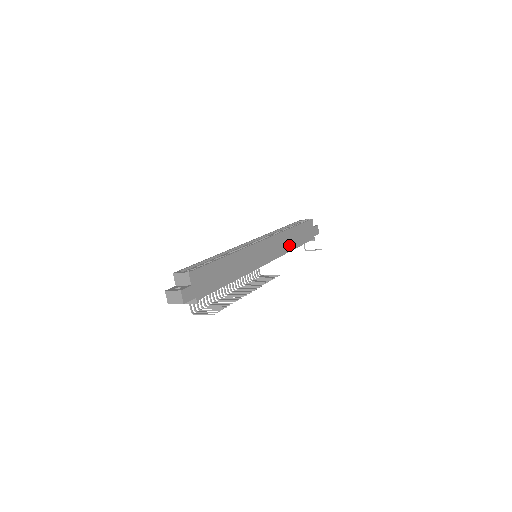
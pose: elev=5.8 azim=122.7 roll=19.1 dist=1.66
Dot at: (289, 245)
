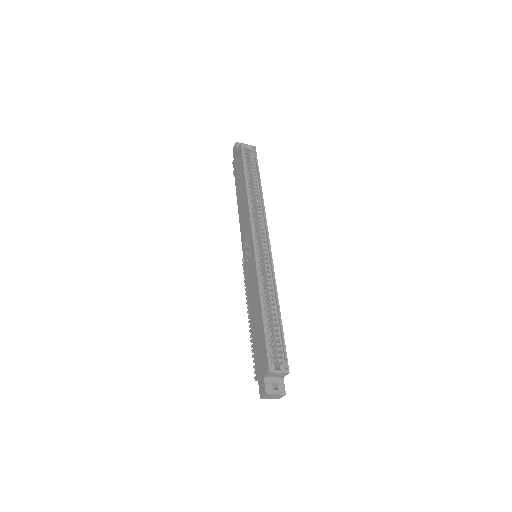
Dot at: occluded
